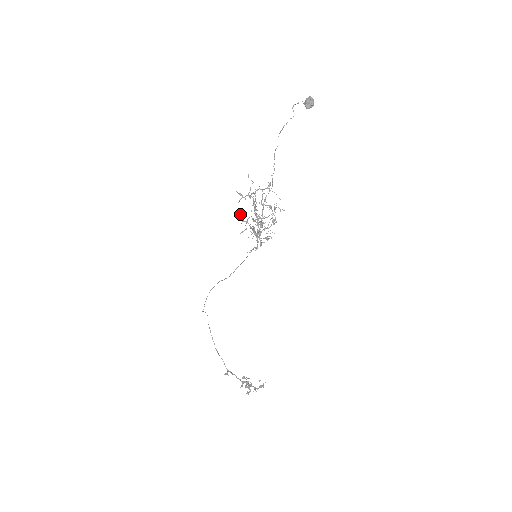
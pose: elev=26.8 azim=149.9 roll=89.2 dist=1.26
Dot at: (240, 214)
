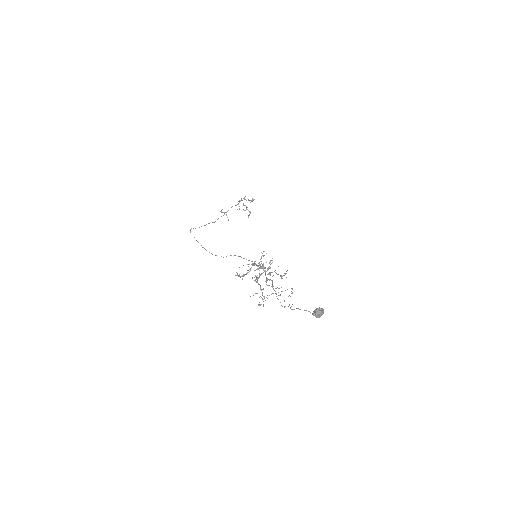
Dot at: occluded
